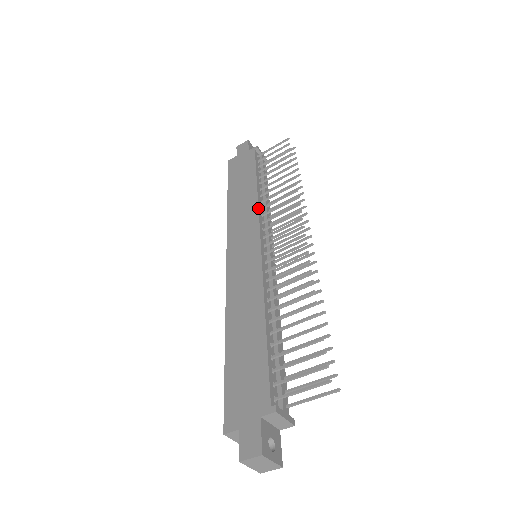
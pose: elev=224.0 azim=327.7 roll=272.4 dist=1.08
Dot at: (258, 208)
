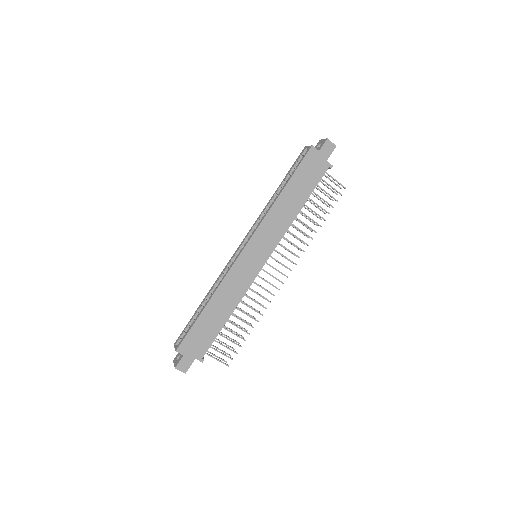
Dot at: occluded
